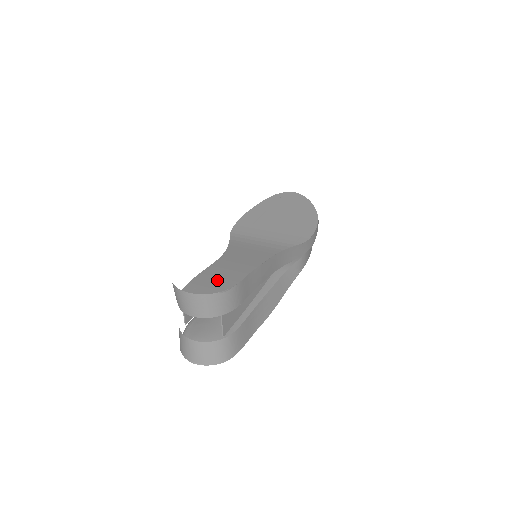
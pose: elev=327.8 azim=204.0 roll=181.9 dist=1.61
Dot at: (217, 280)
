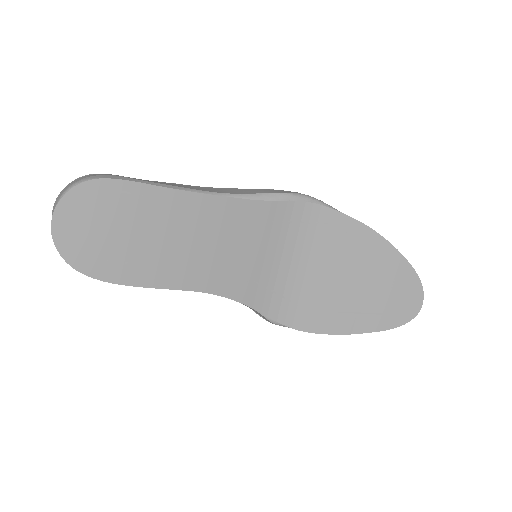
Dot at: occluded
